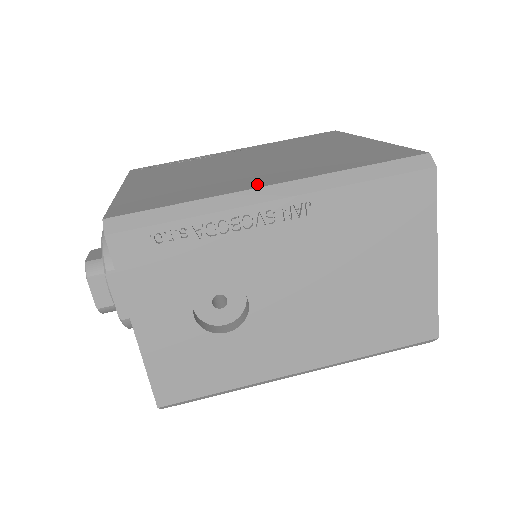
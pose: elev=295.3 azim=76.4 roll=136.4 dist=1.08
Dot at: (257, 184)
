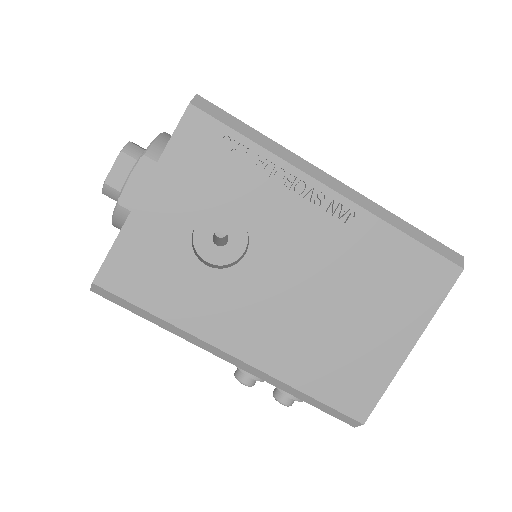
Dot at: occluded
